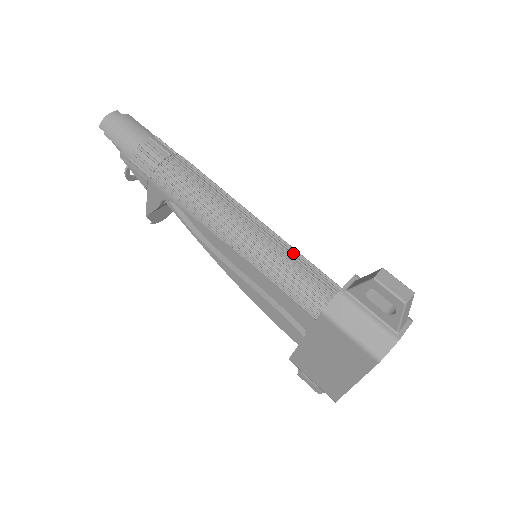
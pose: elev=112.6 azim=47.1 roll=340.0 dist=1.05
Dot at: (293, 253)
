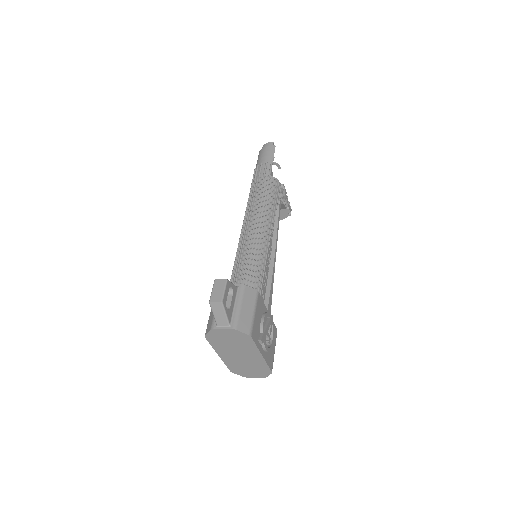
Dot at: (251, 259)
